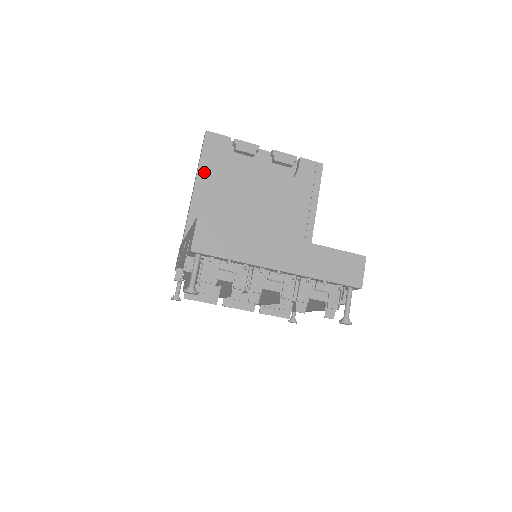
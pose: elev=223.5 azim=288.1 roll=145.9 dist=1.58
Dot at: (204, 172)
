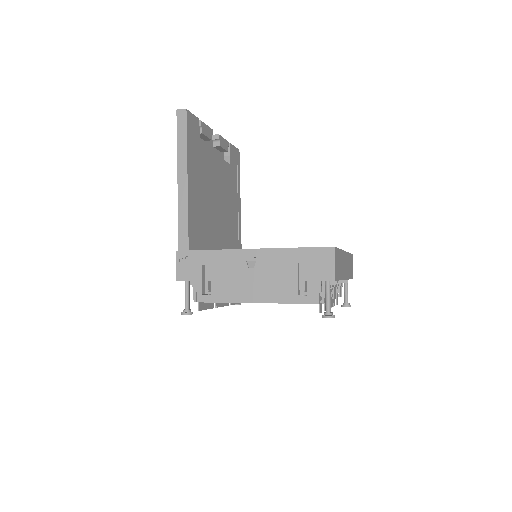
Dot at: (191, 162)
